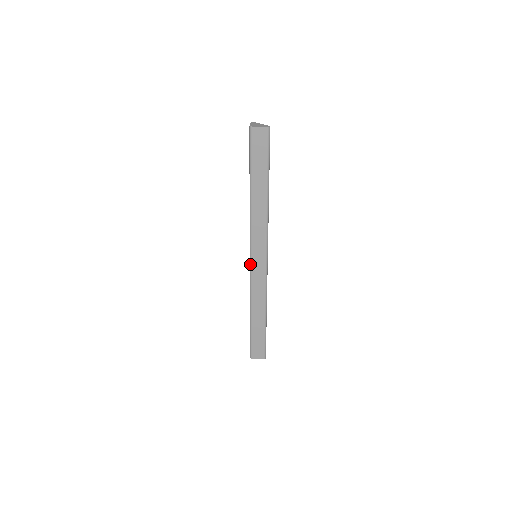
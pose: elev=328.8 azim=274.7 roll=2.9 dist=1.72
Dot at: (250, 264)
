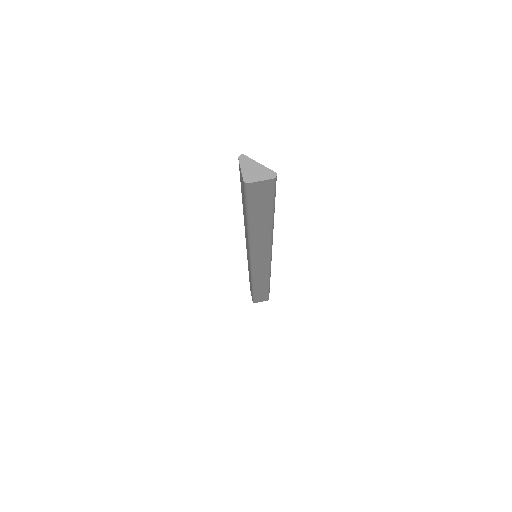
Dot at: (251, 266)
